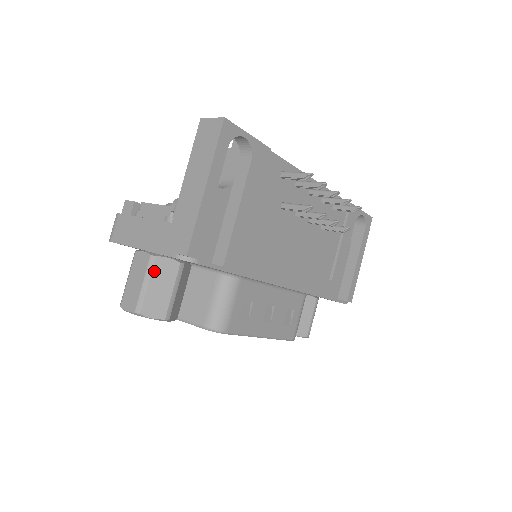
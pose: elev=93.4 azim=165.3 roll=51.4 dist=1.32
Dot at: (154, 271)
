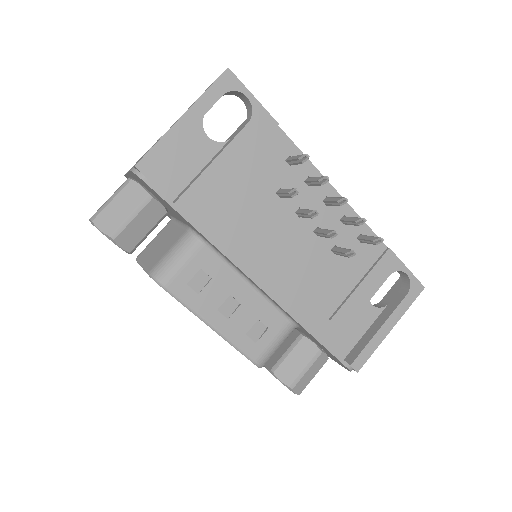
Dot at: (123, 191)
